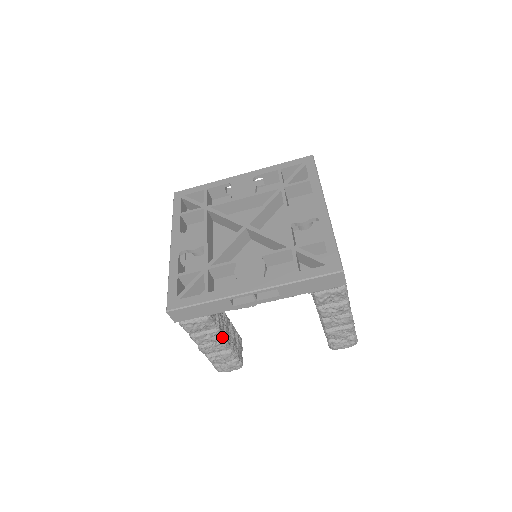
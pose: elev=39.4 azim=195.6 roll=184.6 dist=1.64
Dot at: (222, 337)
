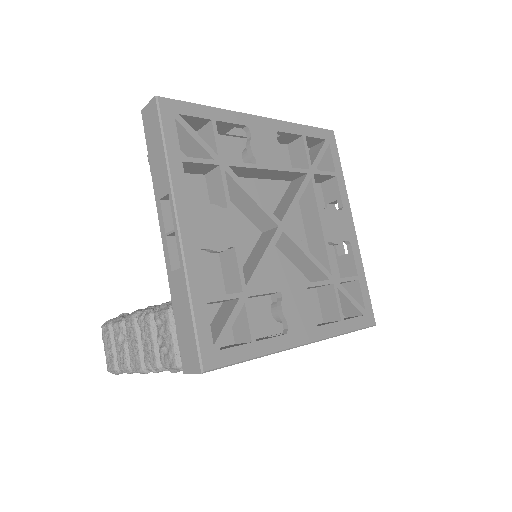
Dot at: occluded
